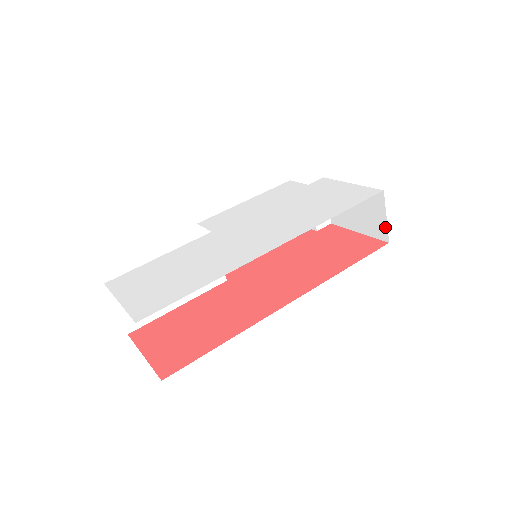
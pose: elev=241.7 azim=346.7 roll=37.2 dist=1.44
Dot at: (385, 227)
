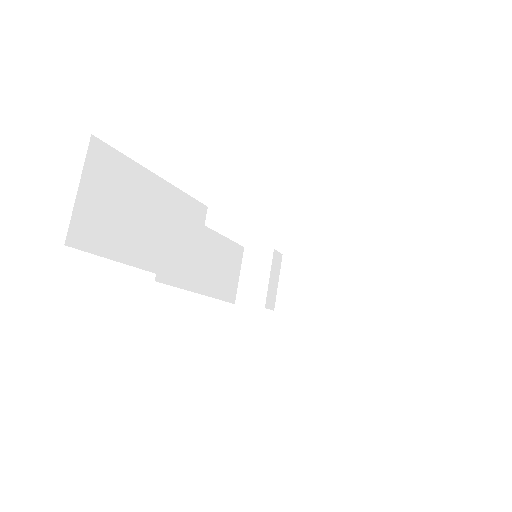
Dot at: (361, 303)
